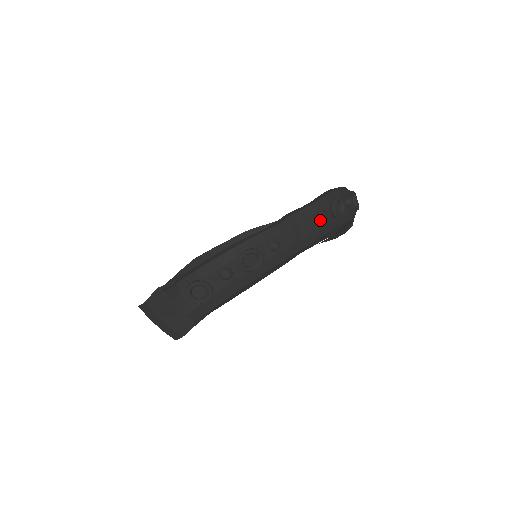
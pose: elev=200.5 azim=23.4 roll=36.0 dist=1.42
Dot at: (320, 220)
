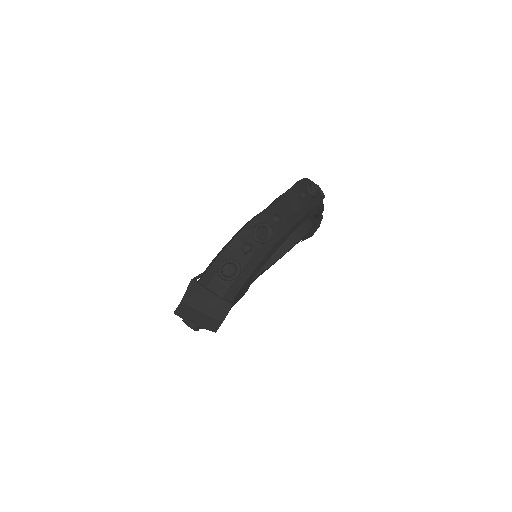
Dot at: (302, 199)
